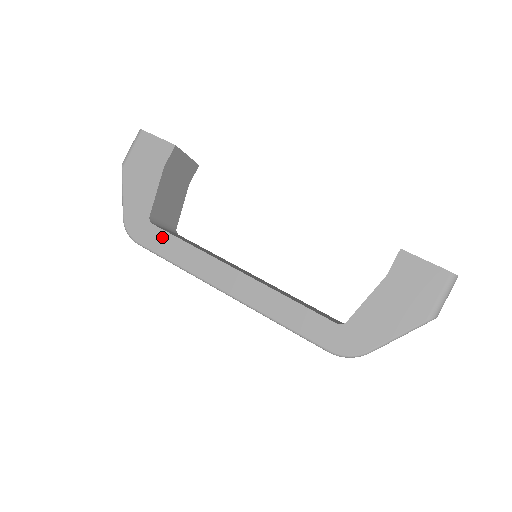
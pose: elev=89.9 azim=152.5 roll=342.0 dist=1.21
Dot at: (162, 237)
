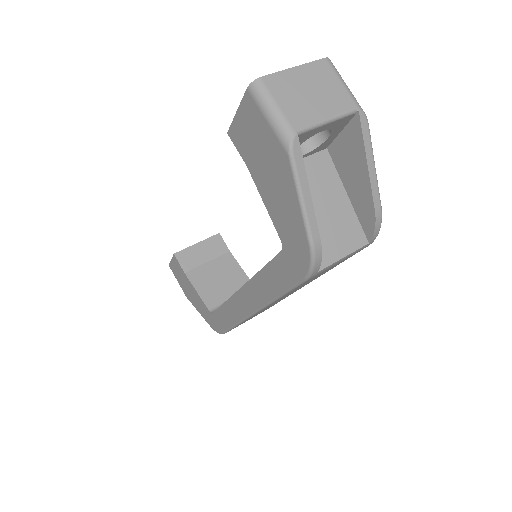
Dot at: (219, 316)
